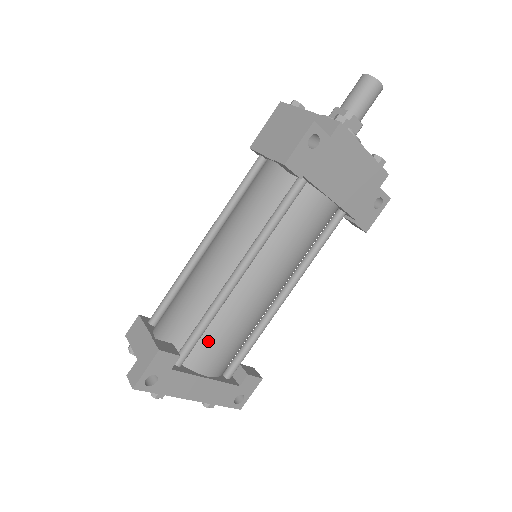
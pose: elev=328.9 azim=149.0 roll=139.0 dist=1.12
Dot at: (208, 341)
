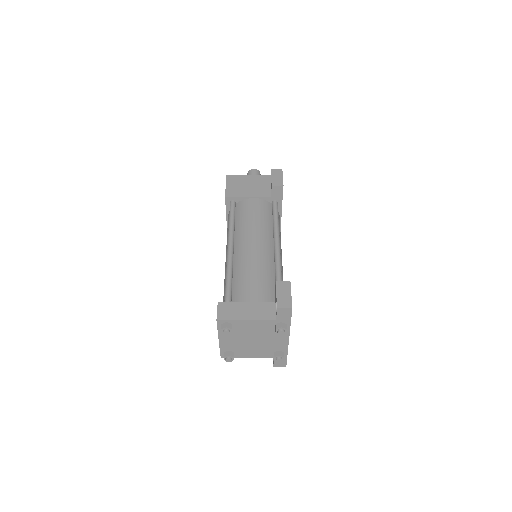
Dot at: occluded
